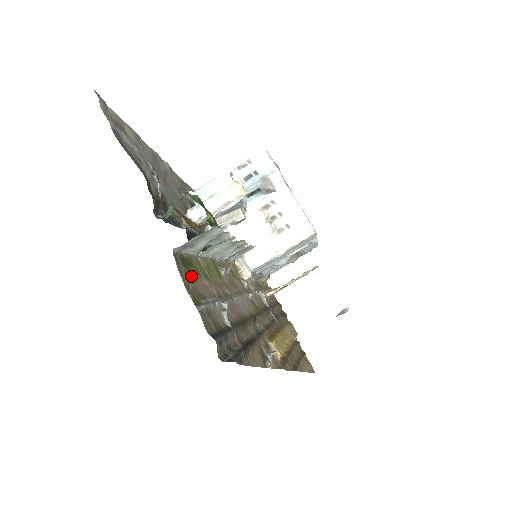
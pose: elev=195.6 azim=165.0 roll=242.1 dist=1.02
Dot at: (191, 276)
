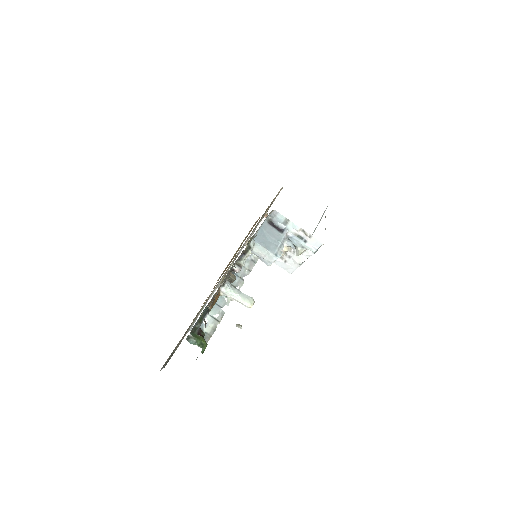
Dot at: occluded
